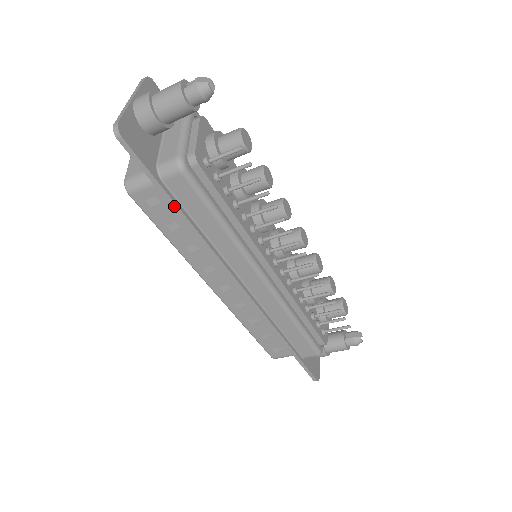
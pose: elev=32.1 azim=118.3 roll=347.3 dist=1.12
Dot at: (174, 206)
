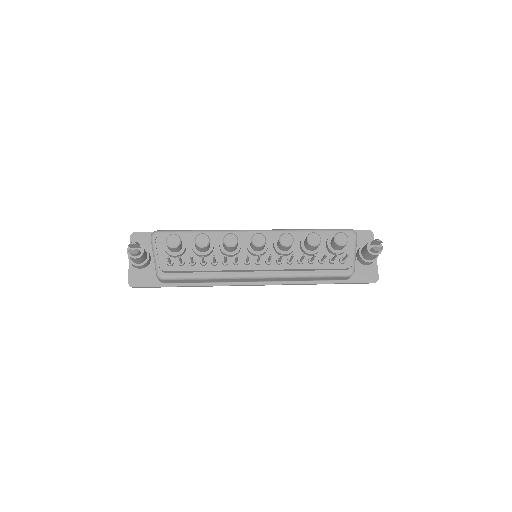
Dot at: occluded
